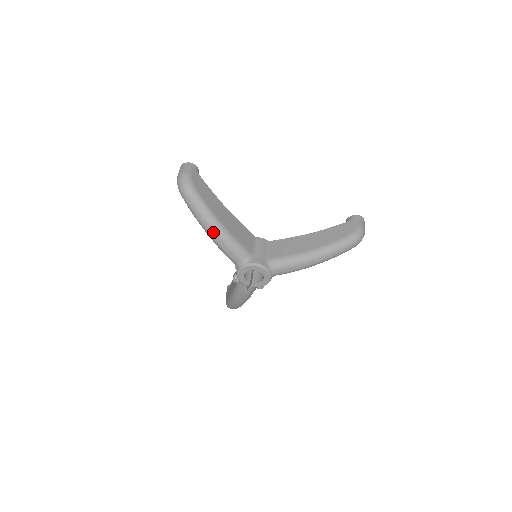
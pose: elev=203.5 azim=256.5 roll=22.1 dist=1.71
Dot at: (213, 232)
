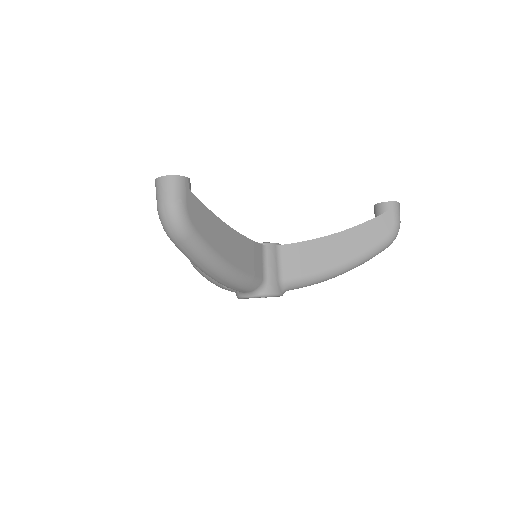
Dot at: (219, 278)
